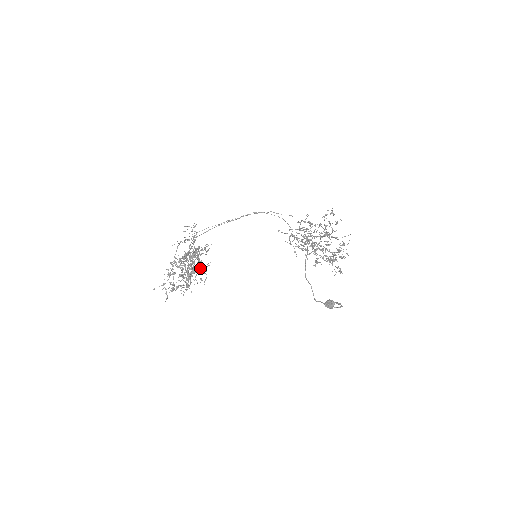
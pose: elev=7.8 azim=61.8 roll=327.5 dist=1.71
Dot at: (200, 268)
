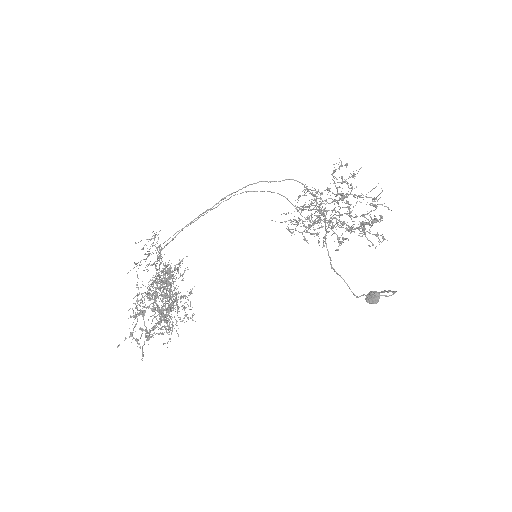
Dot at: occluded
